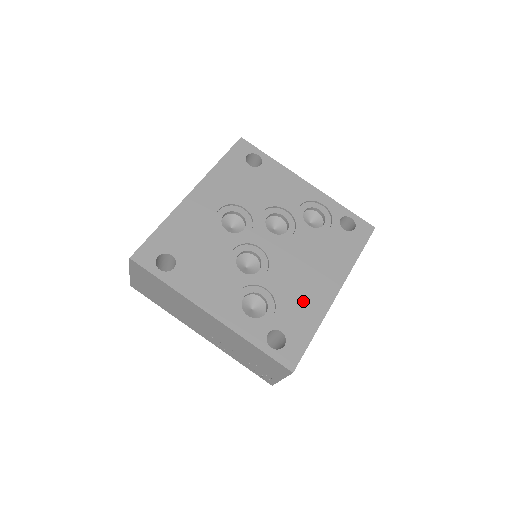
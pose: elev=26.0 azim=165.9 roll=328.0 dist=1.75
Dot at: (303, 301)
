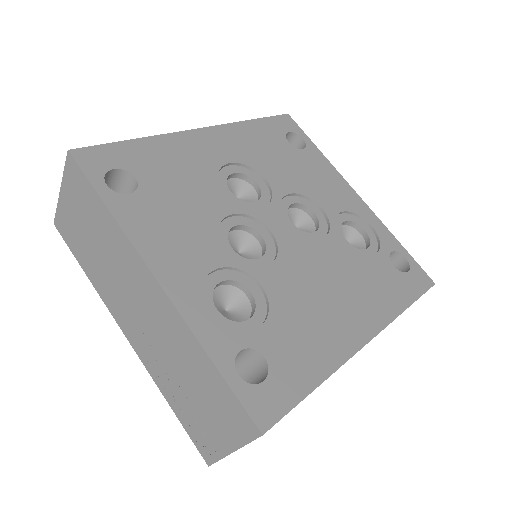
Dot at: (313, 328)
